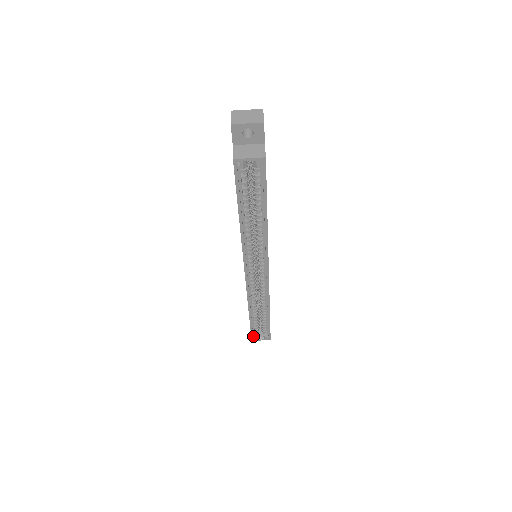
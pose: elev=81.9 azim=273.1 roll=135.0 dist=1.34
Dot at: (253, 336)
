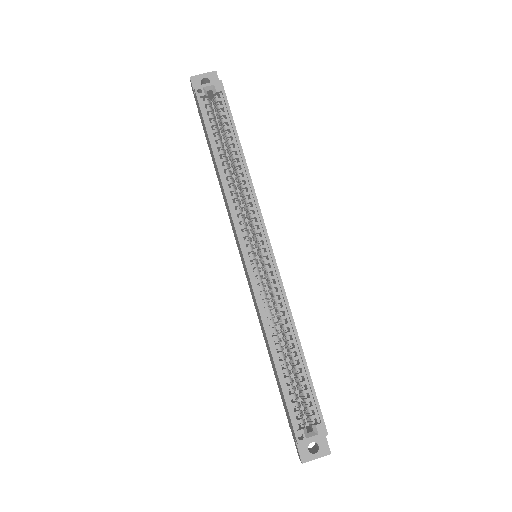
Dot at: (296, 430)
